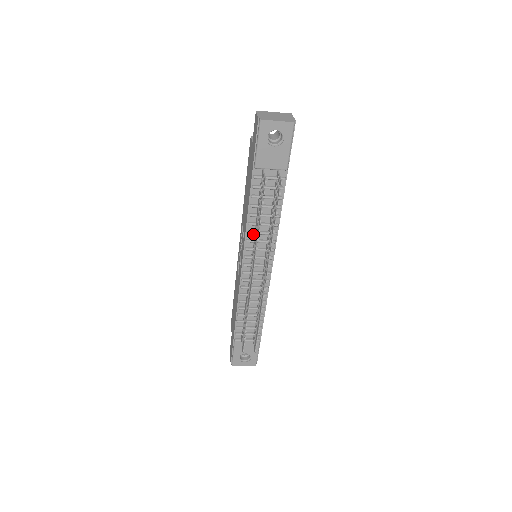
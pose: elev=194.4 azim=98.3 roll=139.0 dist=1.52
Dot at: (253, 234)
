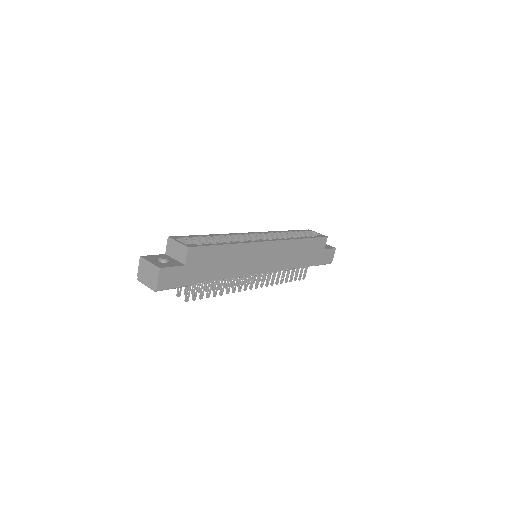
Dot at: occluded
